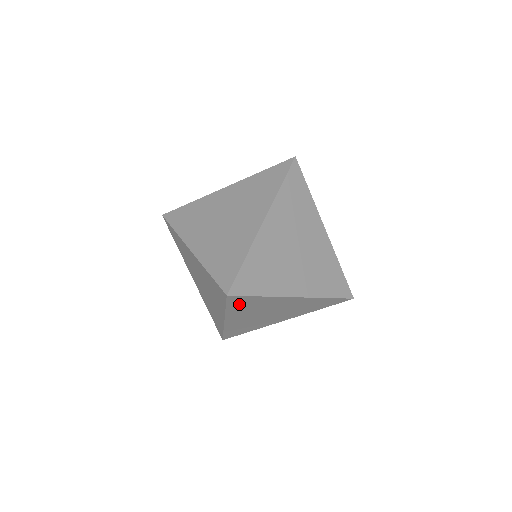
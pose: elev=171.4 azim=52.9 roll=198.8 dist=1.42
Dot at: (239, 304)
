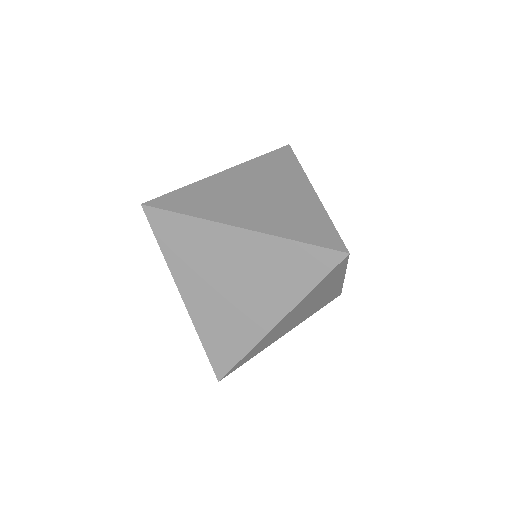
Dot at: (326, 280)
